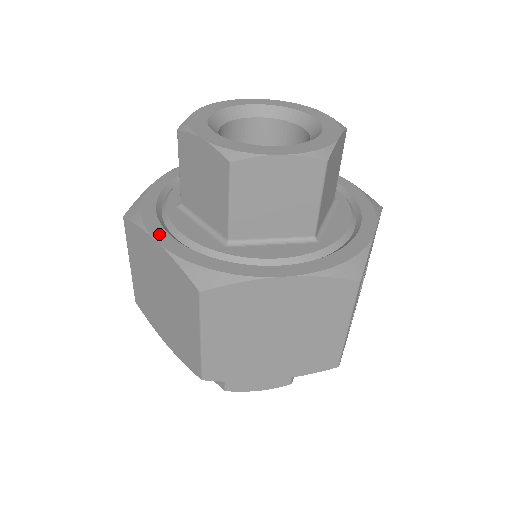
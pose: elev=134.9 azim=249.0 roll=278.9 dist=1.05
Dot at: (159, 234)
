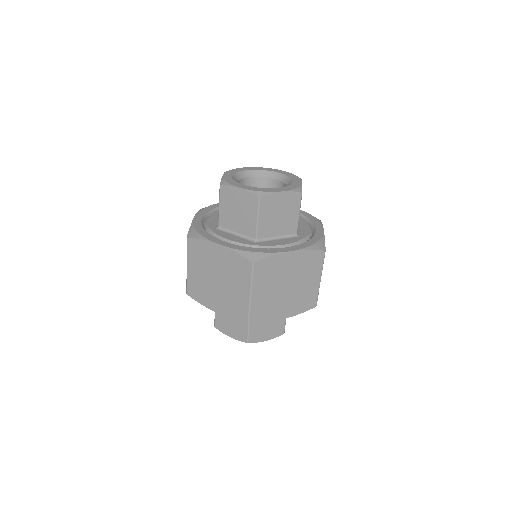
Dot at: (218, 241)
